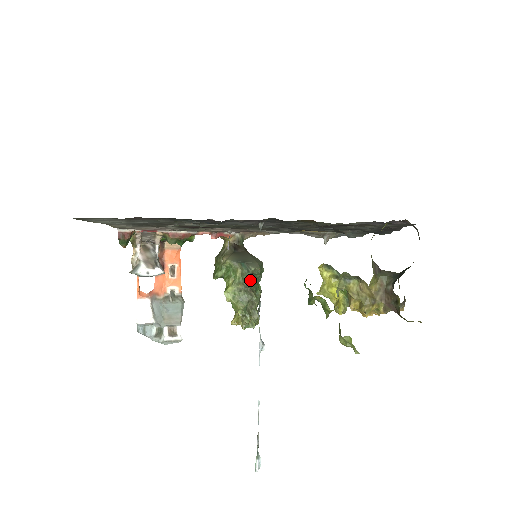
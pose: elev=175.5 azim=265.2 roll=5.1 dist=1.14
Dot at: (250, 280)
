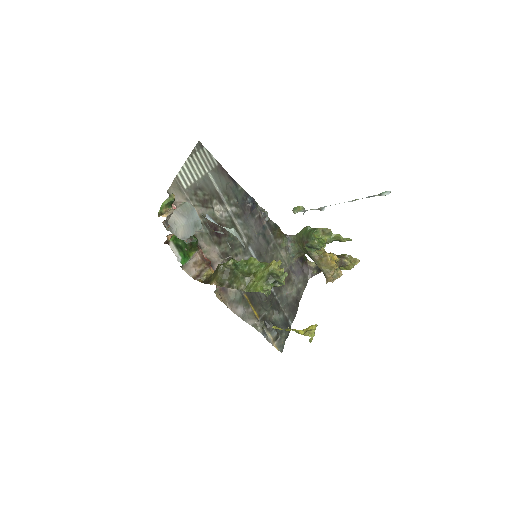
Dot at: occluded
